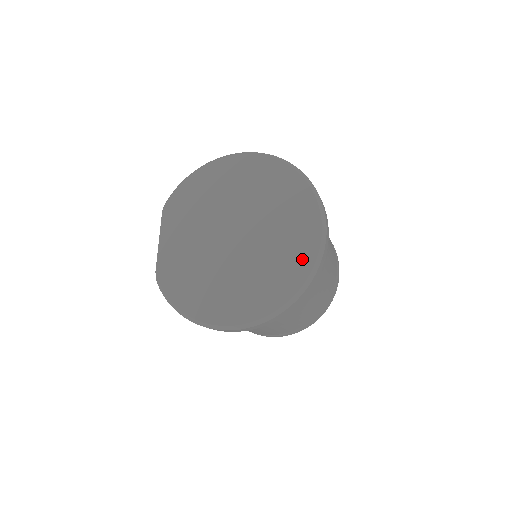
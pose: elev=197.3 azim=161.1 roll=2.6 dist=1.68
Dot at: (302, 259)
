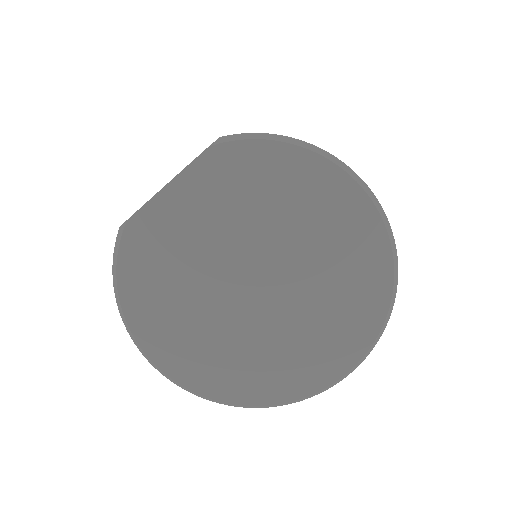
Dot at: (291, 385)
